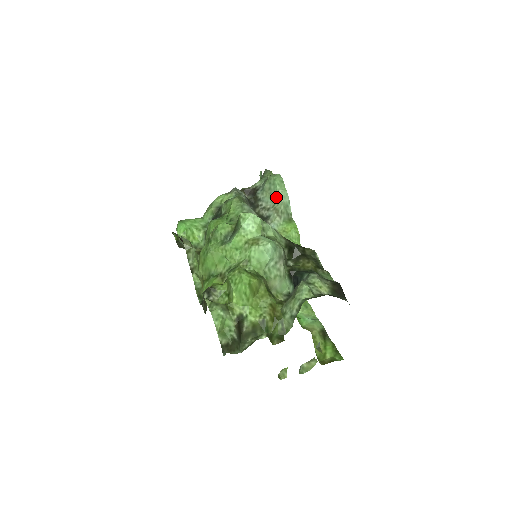
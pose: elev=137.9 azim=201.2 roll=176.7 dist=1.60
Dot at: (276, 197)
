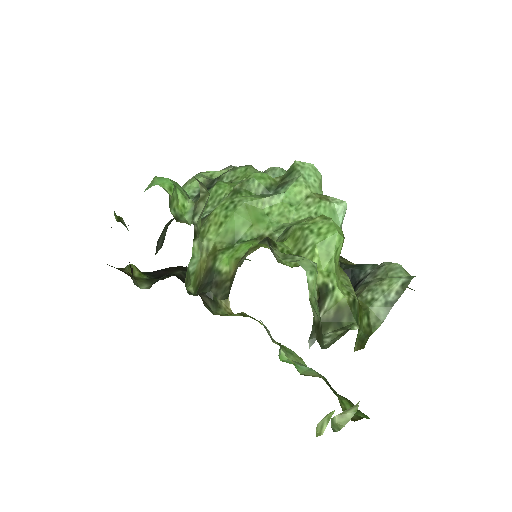
Dot at: occluded
